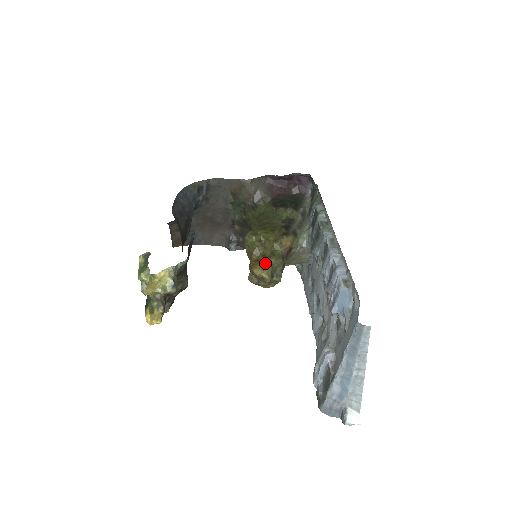
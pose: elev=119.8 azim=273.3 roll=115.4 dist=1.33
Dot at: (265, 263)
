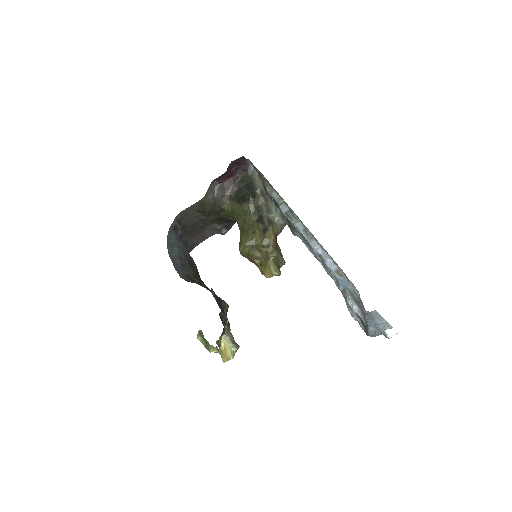
Dot at: (269, 265)
